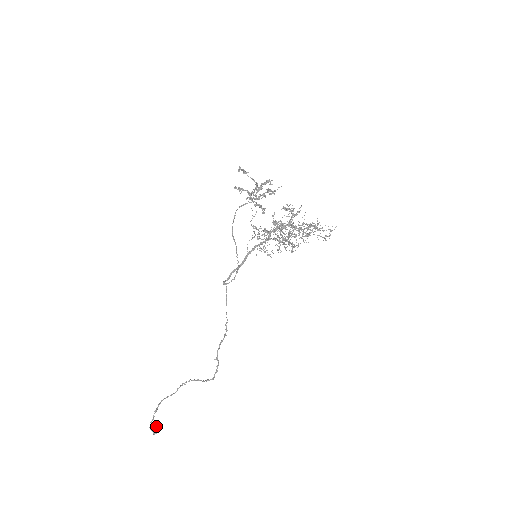
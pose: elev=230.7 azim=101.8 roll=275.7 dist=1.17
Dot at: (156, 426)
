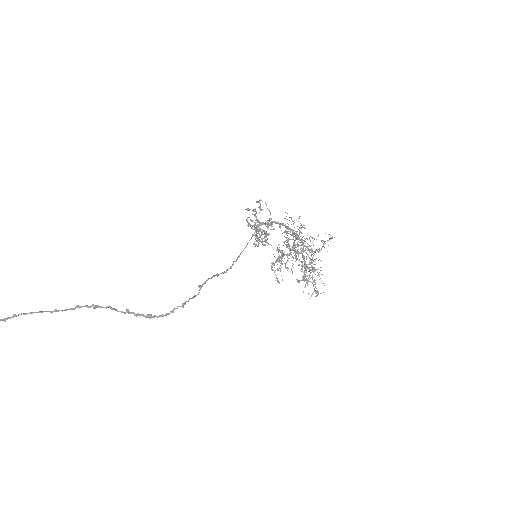
Dot at: out of frame
